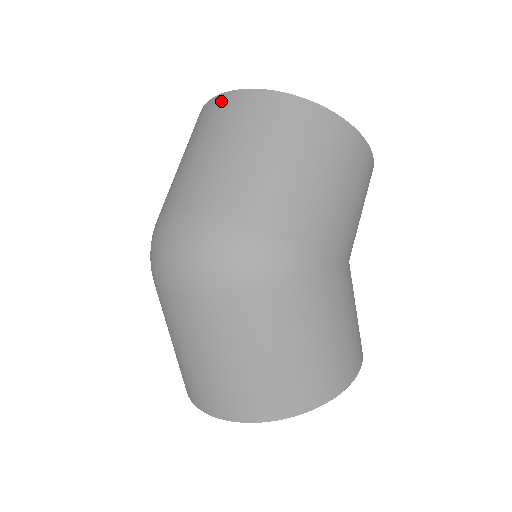
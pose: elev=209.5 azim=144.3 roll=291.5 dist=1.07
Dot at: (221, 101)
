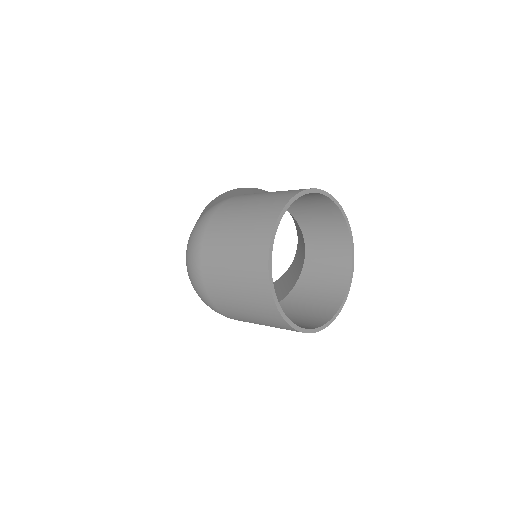
Dot at: (263, 282)
